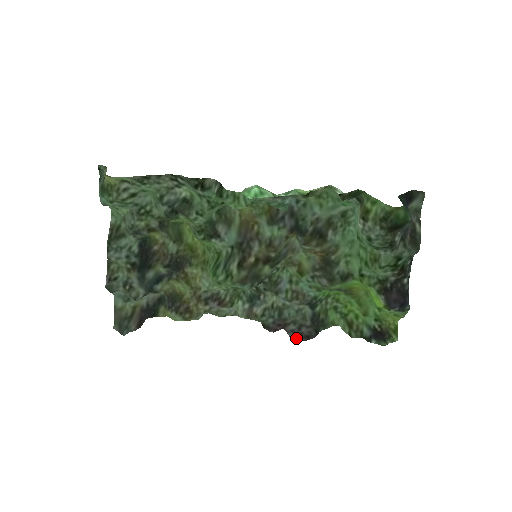
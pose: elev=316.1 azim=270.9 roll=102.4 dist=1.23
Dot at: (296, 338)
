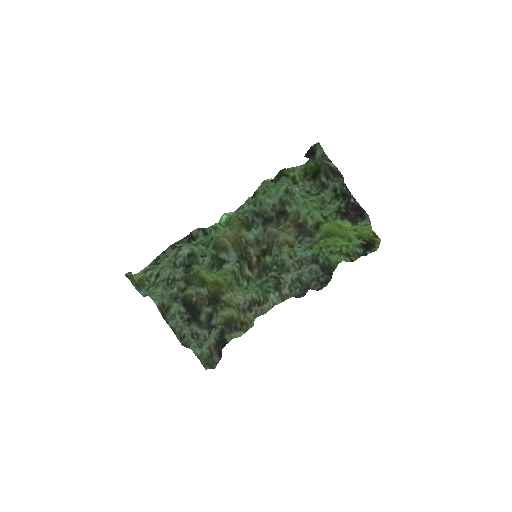
Dot at: (320, 288)
